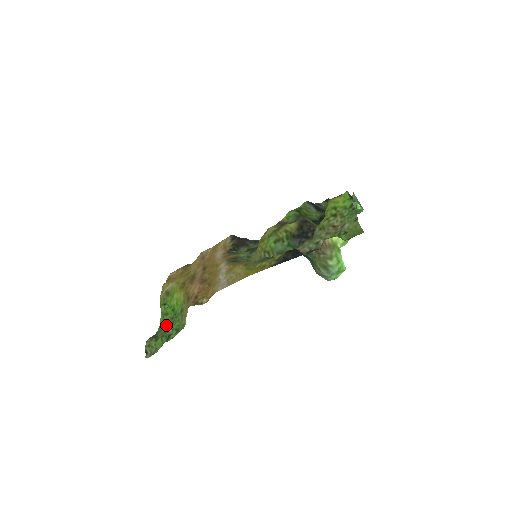
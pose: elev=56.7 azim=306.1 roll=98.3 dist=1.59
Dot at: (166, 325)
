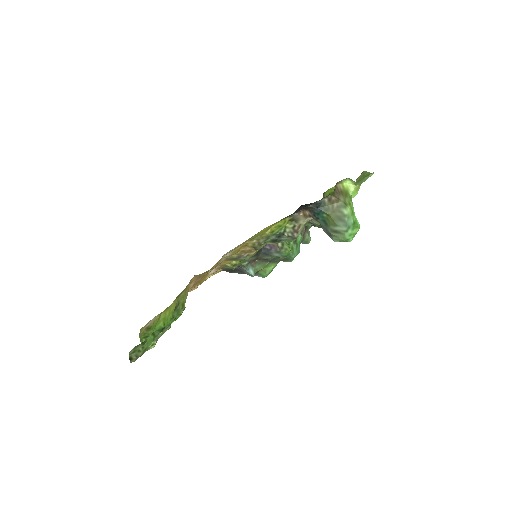
Dot at: occluded
